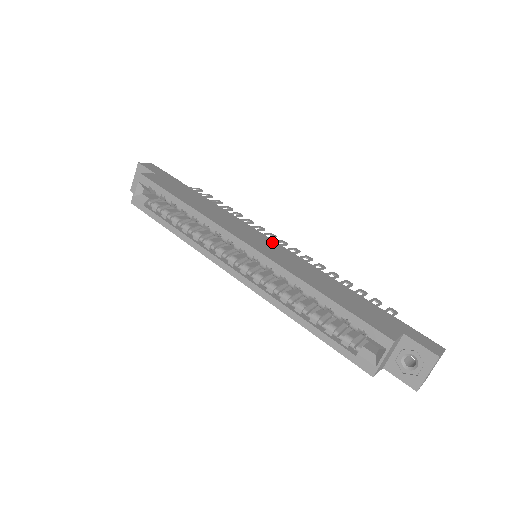
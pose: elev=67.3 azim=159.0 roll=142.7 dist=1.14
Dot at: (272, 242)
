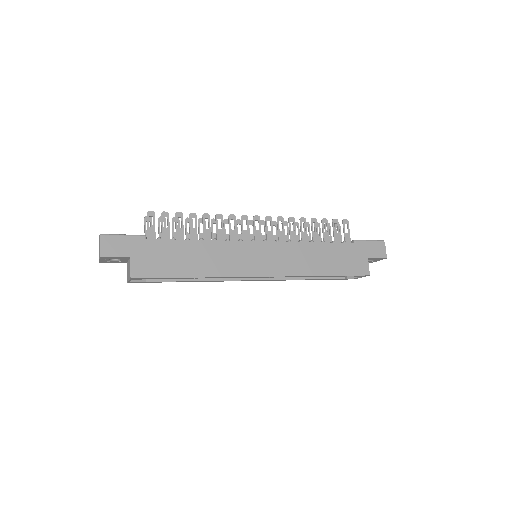
Dot at: (265, 246)
